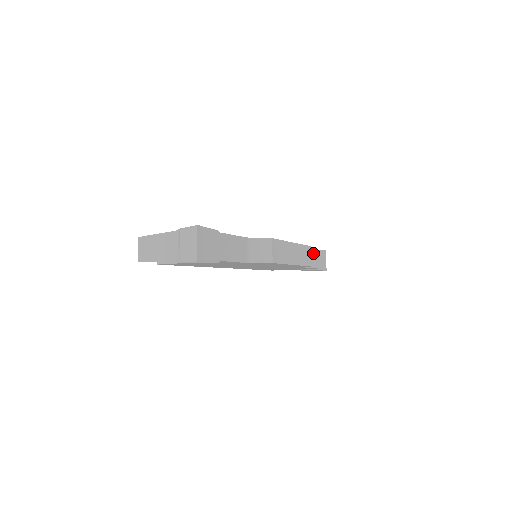
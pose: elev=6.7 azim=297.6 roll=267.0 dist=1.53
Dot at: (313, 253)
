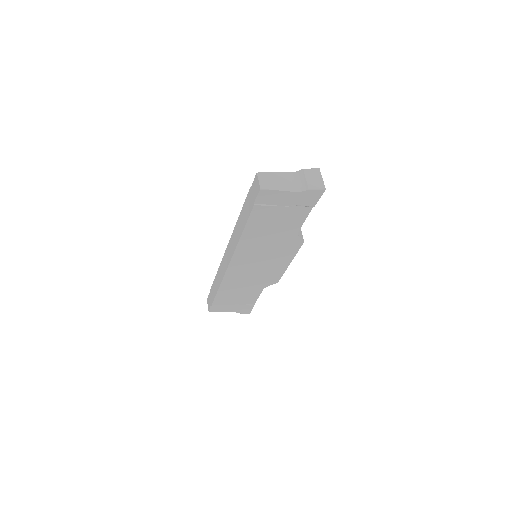
Dot at: occluded
